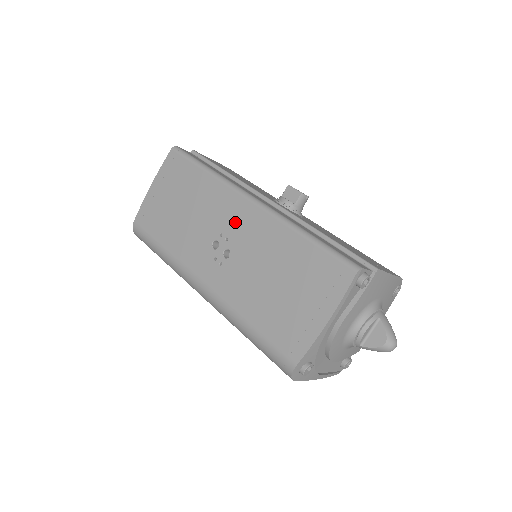
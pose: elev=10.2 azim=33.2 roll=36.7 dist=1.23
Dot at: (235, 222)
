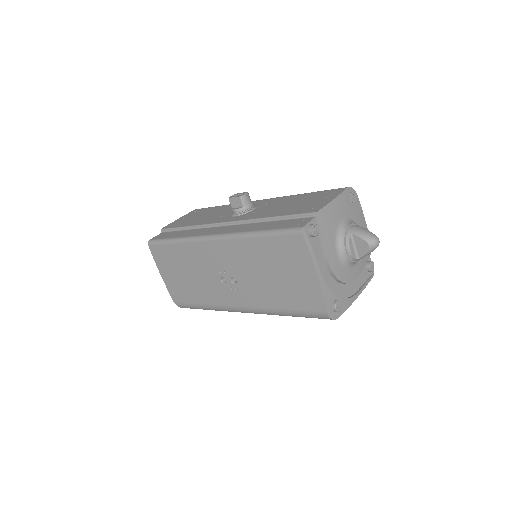
Dot at: (219, 259)
